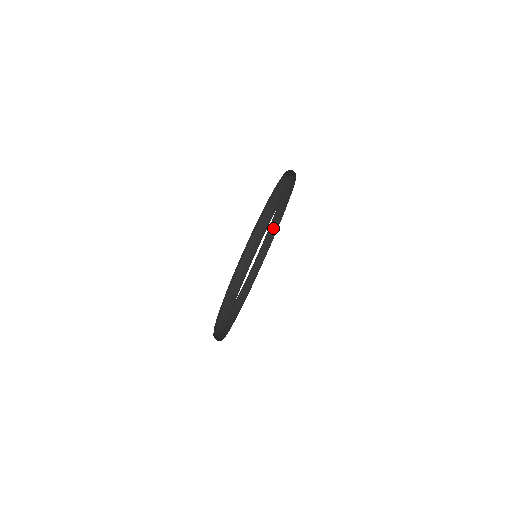
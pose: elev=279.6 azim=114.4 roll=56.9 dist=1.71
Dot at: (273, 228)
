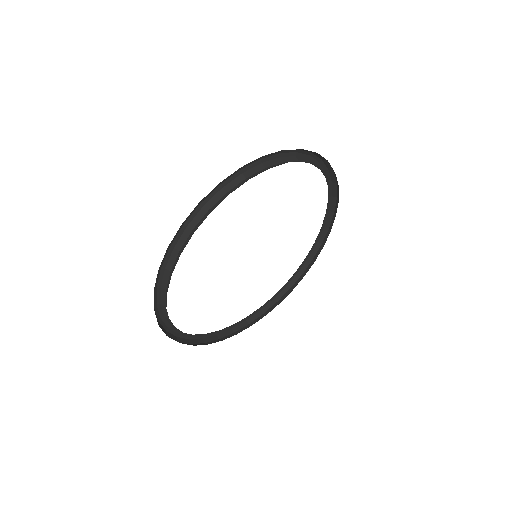
Dot at: (262, 314)
